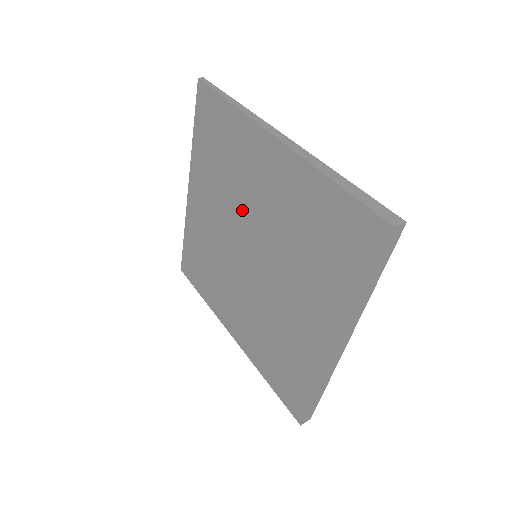
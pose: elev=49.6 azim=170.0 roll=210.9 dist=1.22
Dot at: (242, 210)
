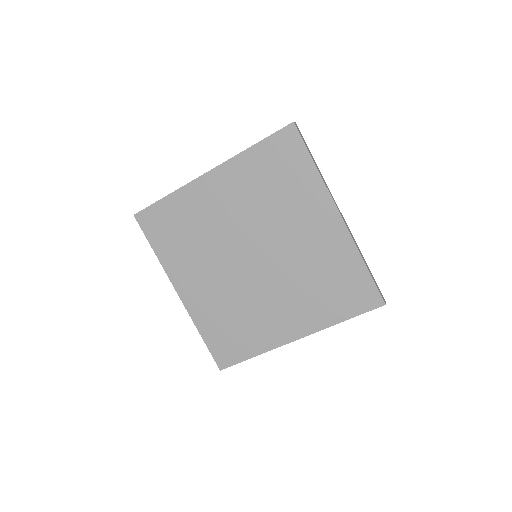
Dot at: (224, 240)
